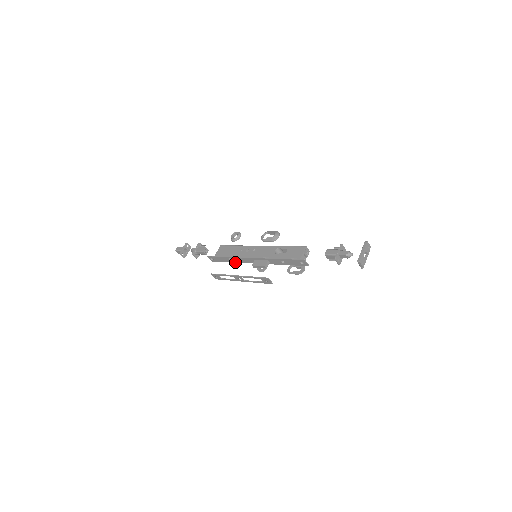
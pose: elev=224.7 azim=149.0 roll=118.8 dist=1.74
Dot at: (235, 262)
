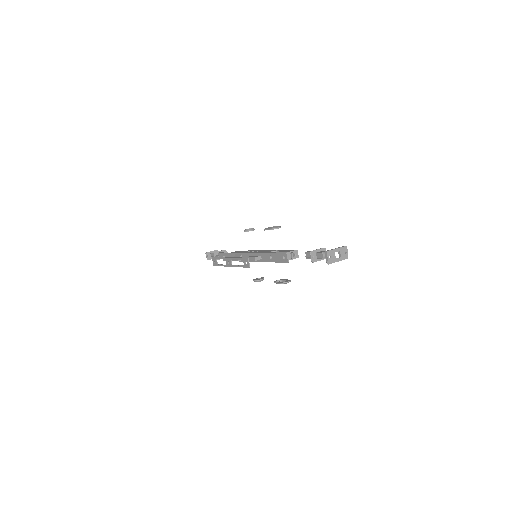
Dot at: occluded
